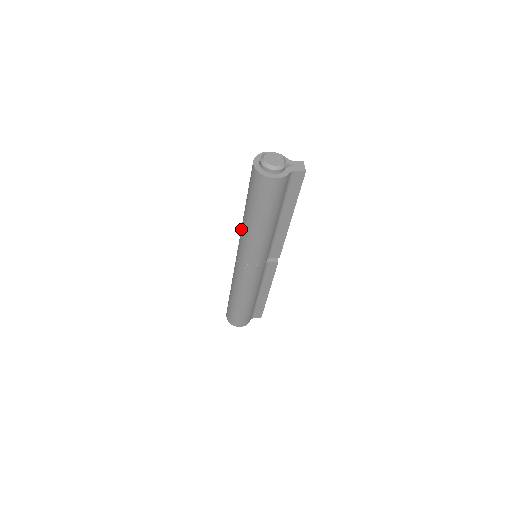
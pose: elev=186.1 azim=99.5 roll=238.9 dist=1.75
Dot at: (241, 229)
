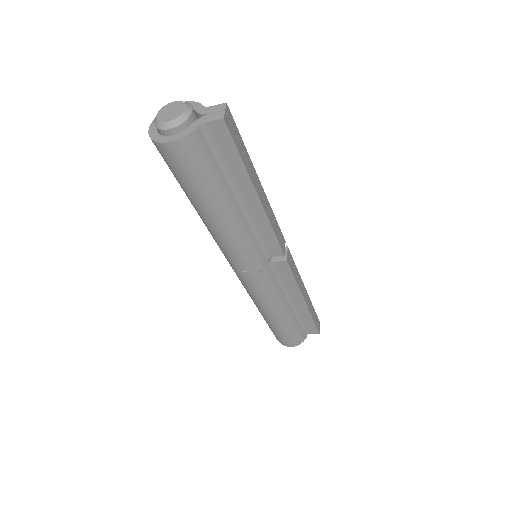
Dot at: occluded
